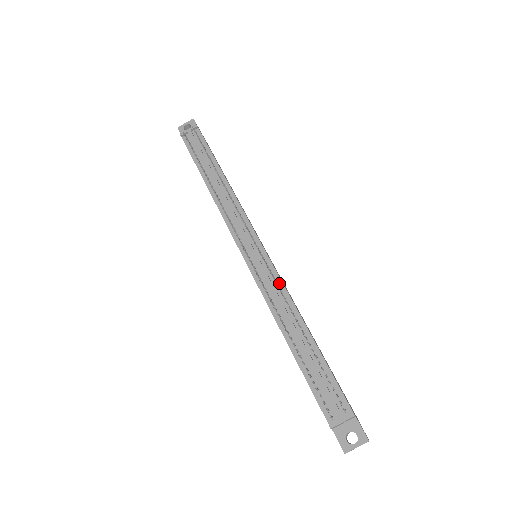
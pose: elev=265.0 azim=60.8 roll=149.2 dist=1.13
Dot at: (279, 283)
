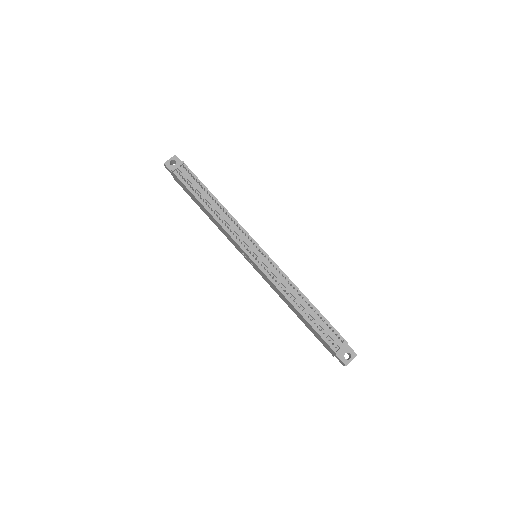
Dot at: (281, 273)
